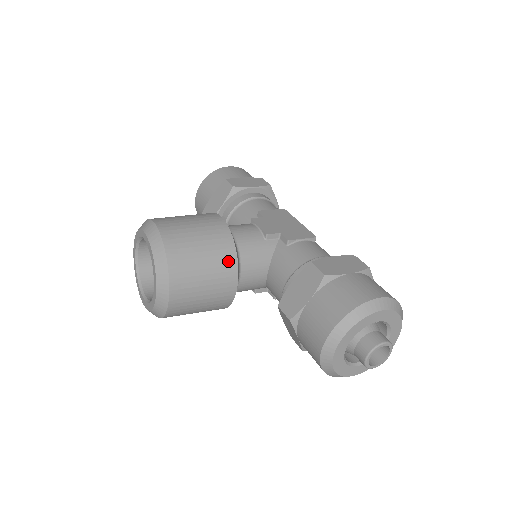
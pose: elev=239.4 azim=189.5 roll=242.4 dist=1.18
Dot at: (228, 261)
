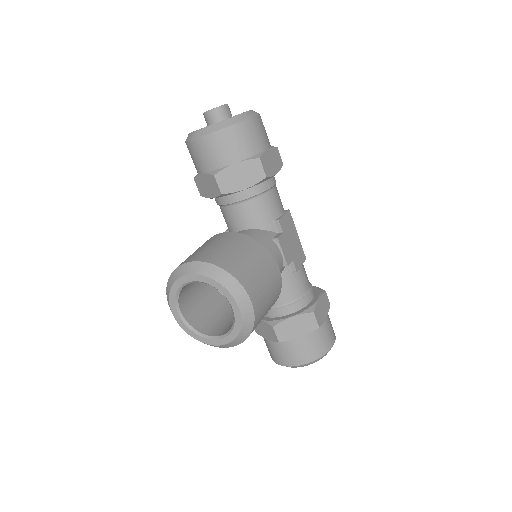
Dot at: occluded
